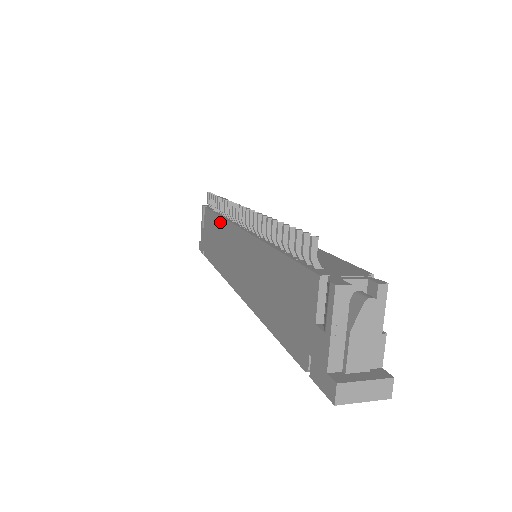
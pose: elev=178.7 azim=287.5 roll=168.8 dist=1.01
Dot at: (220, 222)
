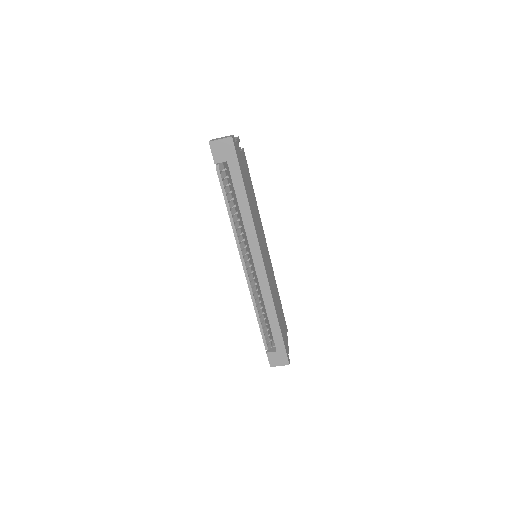
Dot at: occluded
